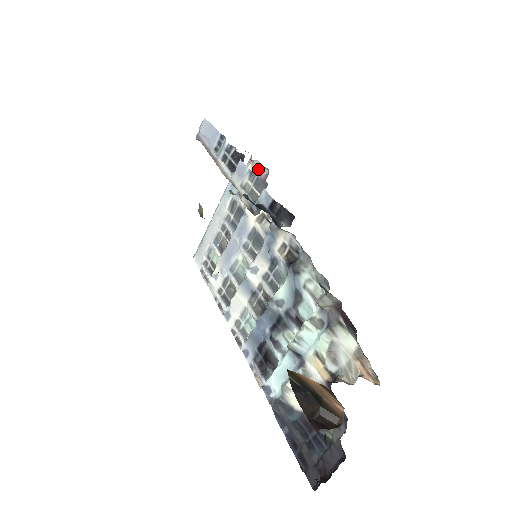
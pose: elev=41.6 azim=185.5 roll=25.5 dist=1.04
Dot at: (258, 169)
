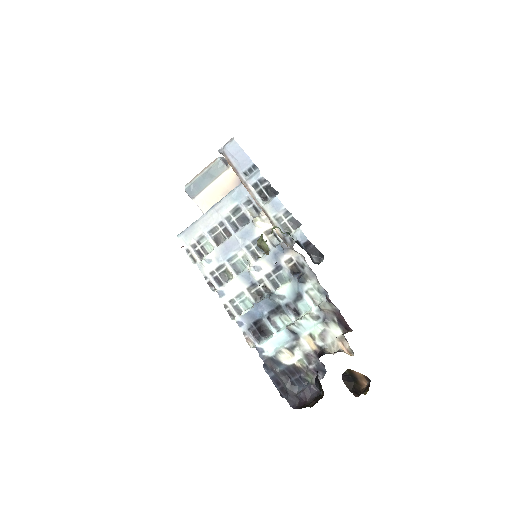
Dot at: occluded
